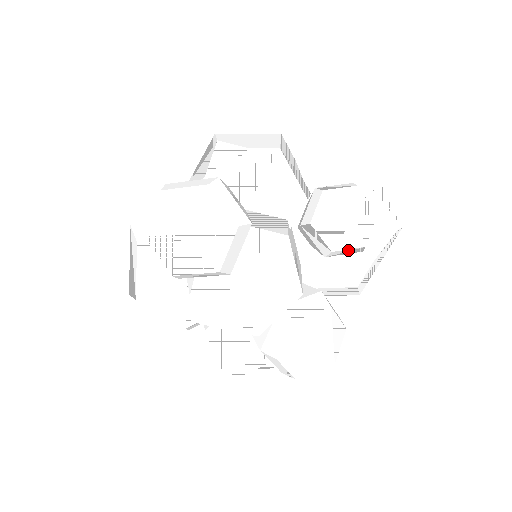
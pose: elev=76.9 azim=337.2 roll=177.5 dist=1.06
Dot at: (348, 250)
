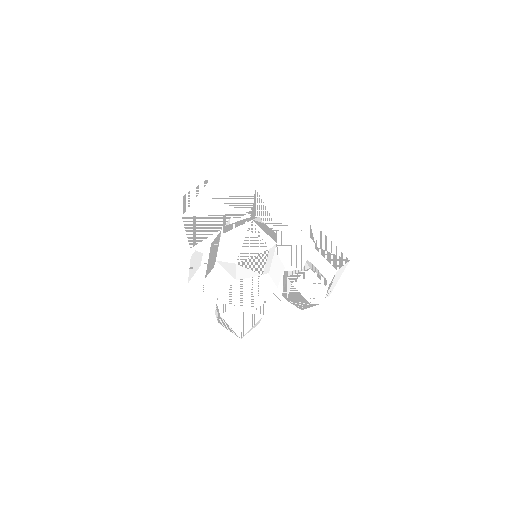
Dot at: (294, 304)
